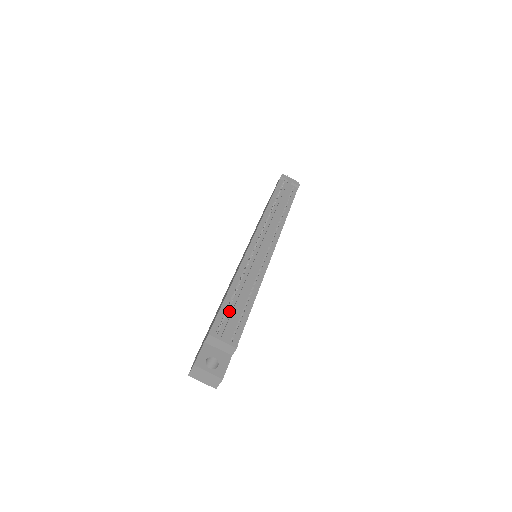
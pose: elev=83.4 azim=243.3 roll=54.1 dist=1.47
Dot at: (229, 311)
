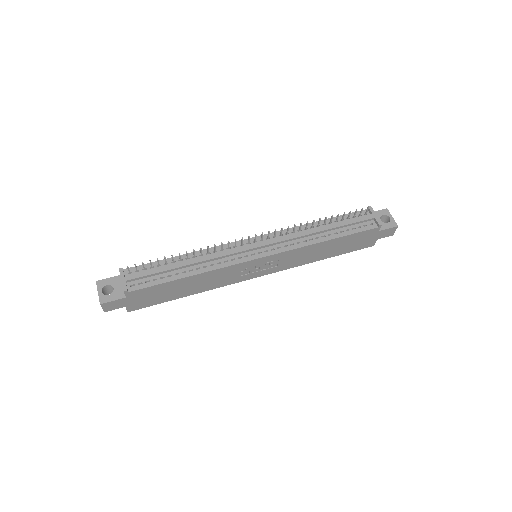
Dot at: (157, 268)
